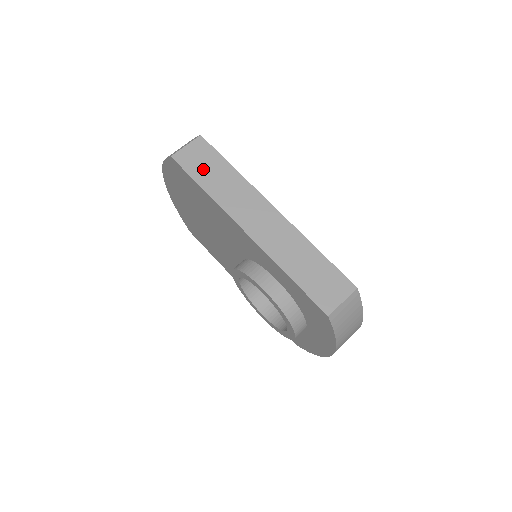
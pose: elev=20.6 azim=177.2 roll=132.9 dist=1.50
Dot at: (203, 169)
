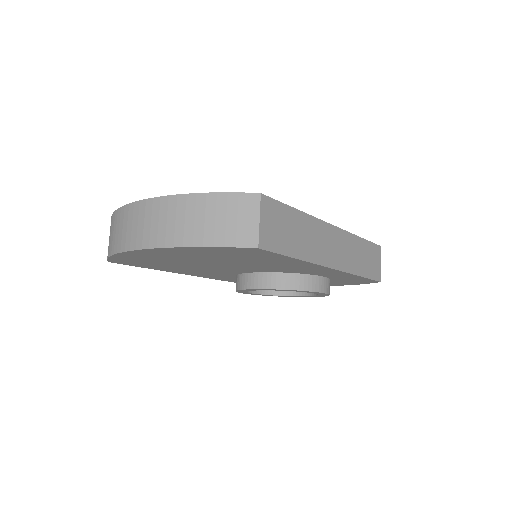
Dot at: (285, 236)
